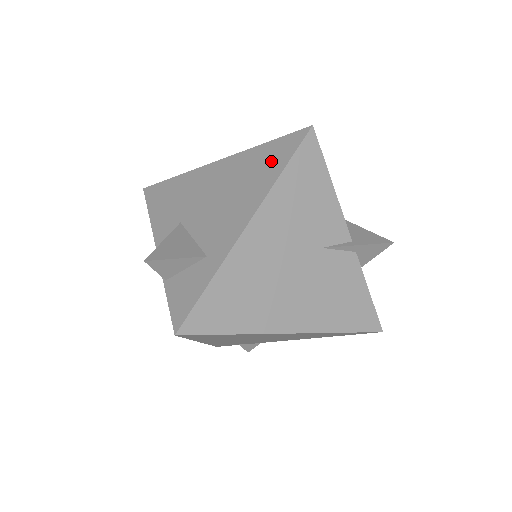
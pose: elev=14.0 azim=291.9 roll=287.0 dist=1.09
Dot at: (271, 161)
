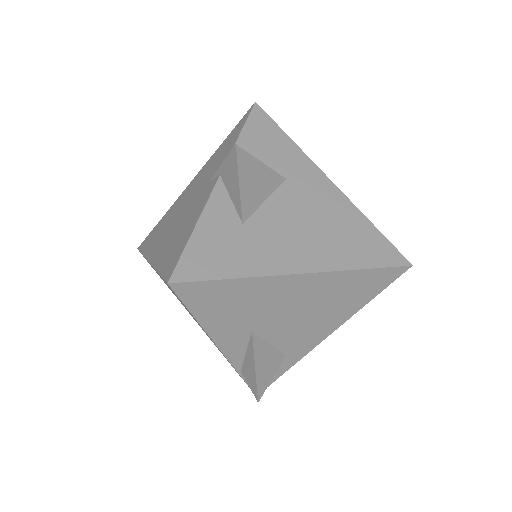
Dot at: (364, 291)
